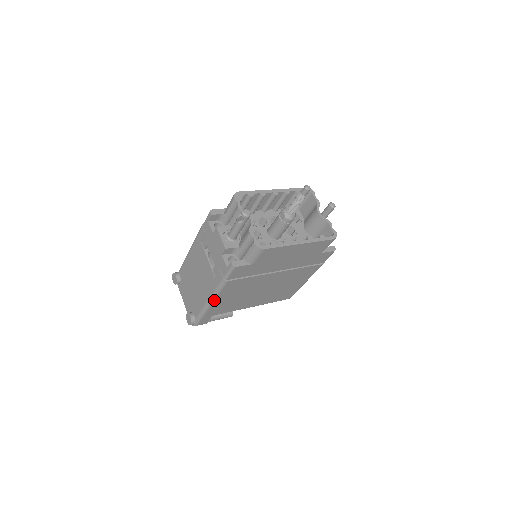
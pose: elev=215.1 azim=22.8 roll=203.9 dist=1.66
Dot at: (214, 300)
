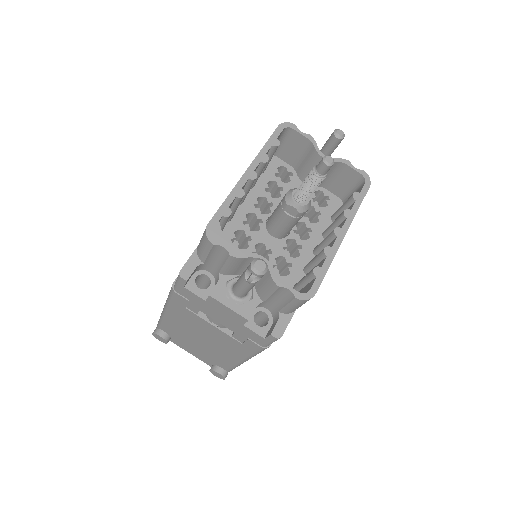
Dot at: occluded
